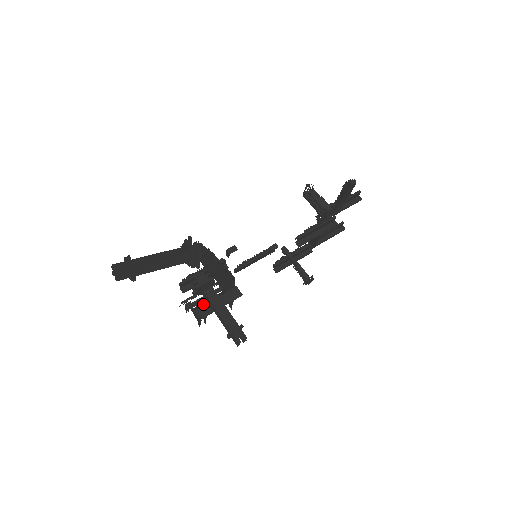
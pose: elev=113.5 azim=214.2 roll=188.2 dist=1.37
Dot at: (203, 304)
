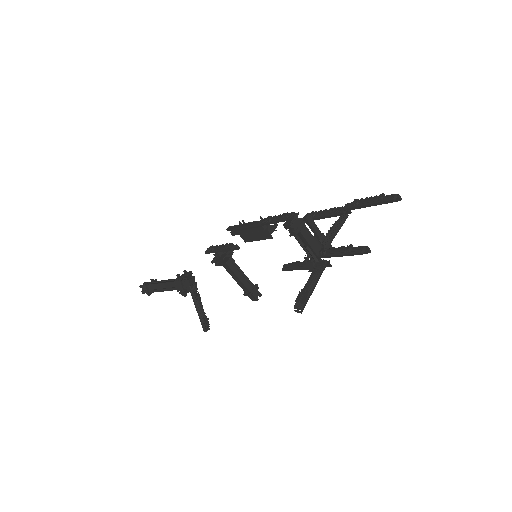
Dot at: occluded
